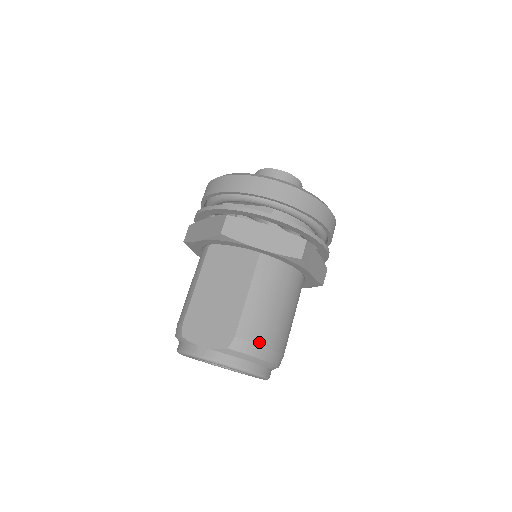
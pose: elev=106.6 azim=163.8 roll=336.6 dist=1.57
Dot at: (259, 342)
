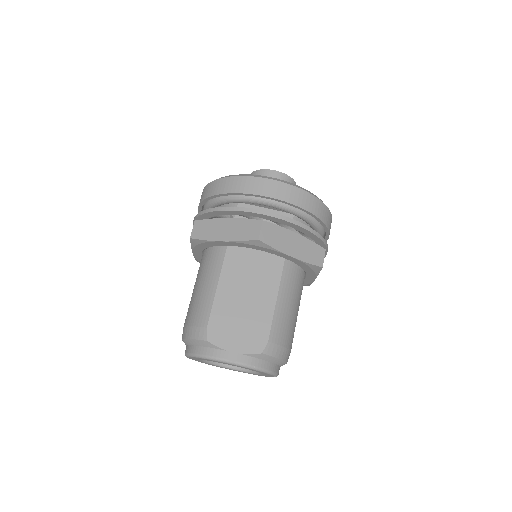
Dot at: (285, 345)
